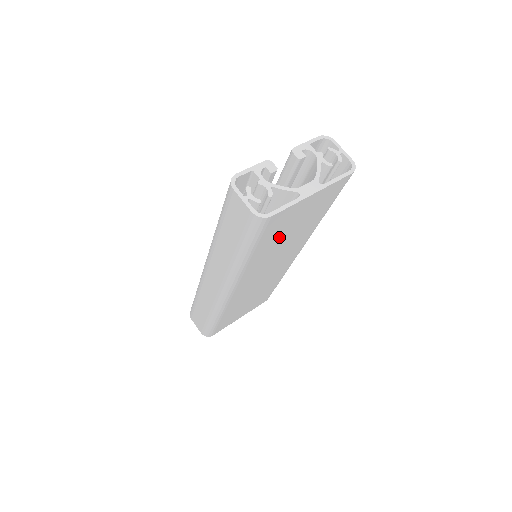
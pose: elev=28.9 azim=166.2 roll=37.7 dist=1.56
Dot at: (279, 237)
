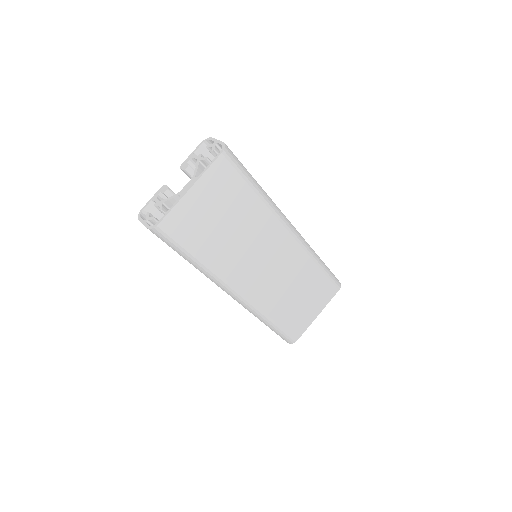
Dot at: (214, 233)
